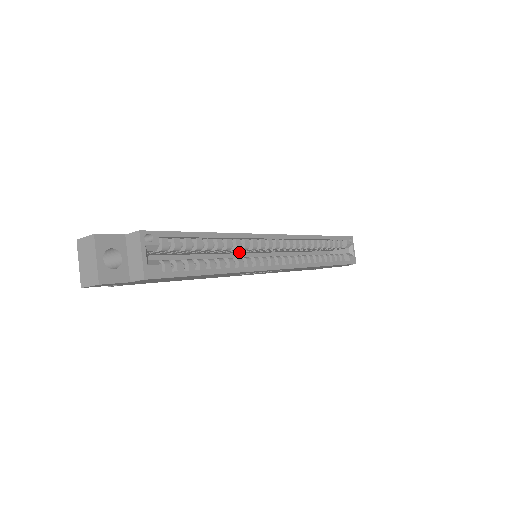
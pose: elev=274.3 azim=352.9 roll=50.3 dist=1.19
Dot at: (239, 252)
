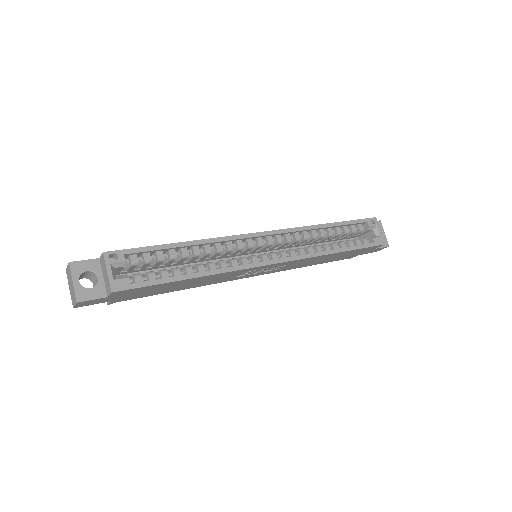
Dot at: (232, 255)
